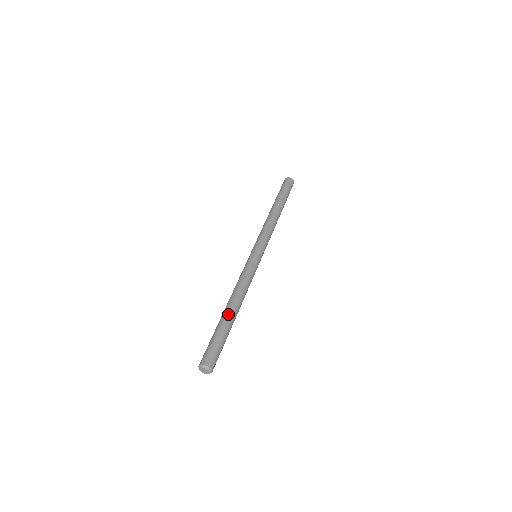
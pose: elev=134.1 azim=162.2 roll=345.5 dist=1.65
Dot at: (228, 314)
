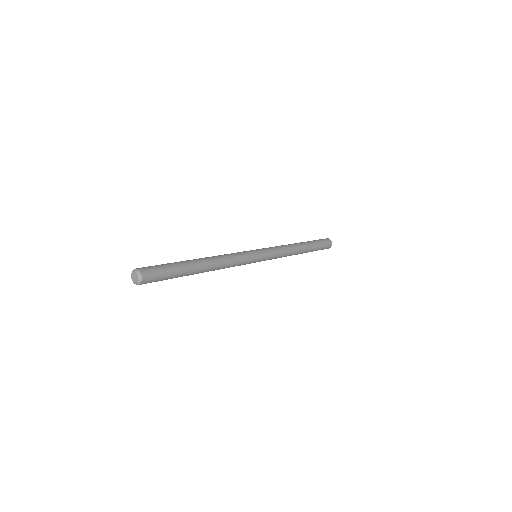
Dot at: (194, 260)
